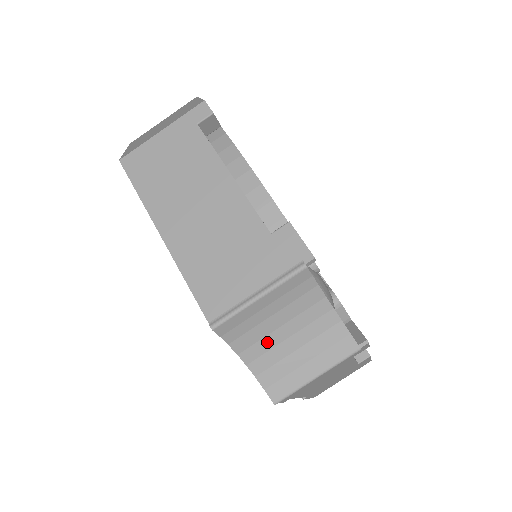
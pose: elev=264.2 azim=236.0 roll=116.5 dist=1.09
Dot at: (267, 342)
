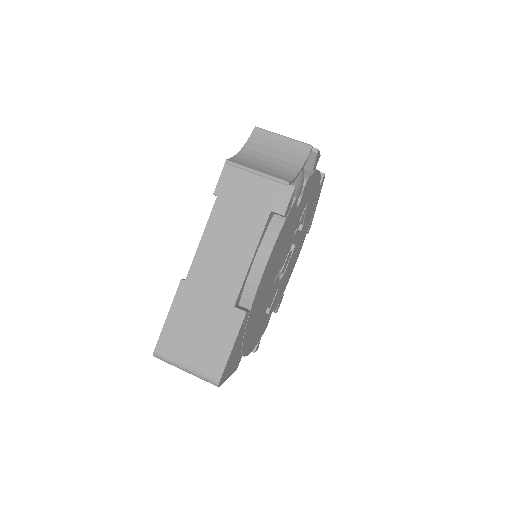
Dot at: (259, 155)
